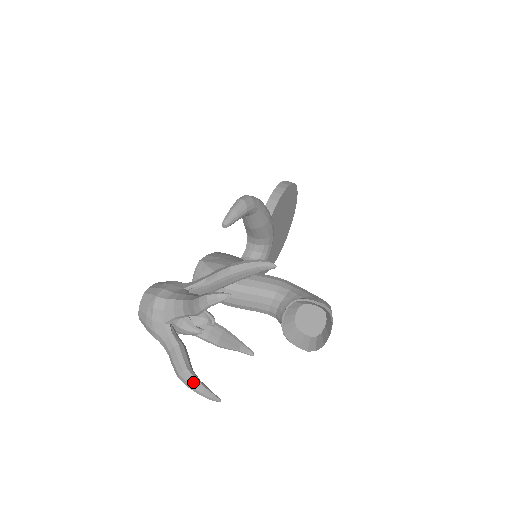
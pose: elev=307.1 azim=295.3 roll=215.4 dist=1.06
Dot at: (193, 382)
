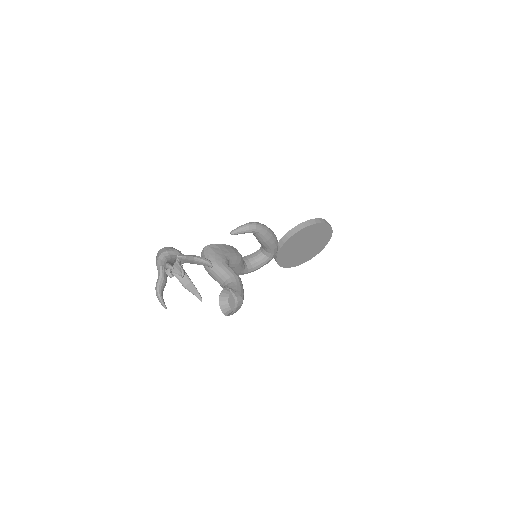
Dot at: (158, 295)
